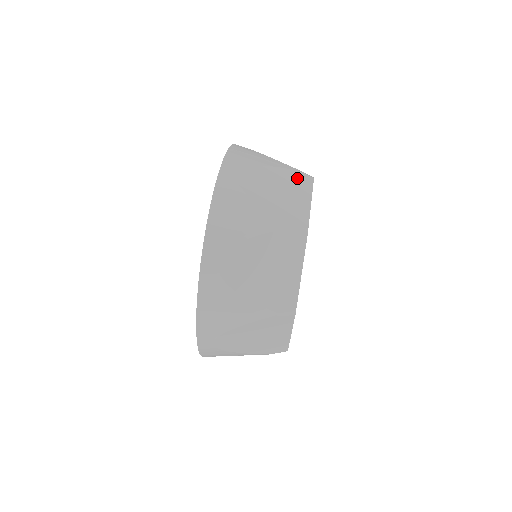
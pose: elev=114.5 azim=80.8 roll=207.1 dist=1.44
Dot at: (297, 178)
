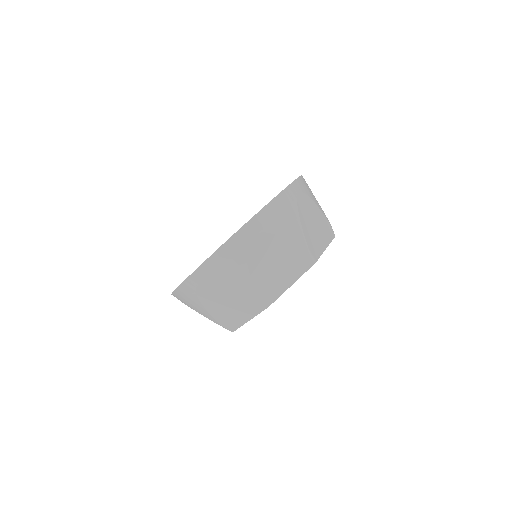
Dot at: (327, 227)
